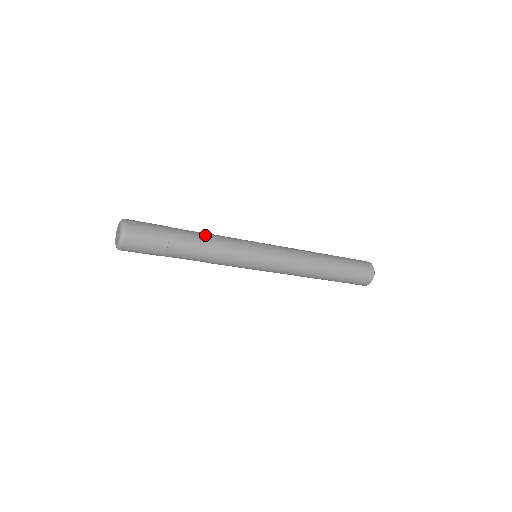
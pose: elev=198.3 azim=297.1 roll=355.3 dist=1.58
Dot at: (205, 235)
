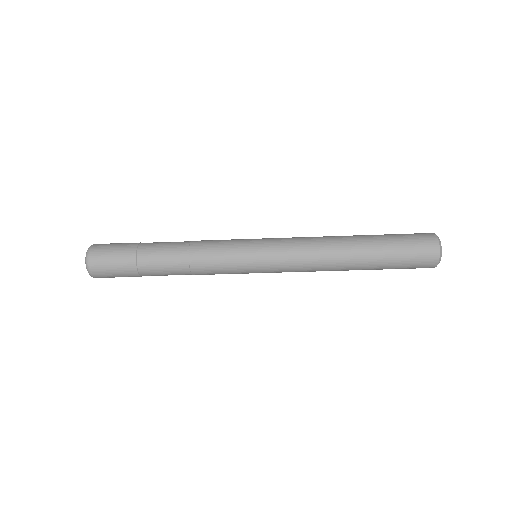
Dot at: occluded
